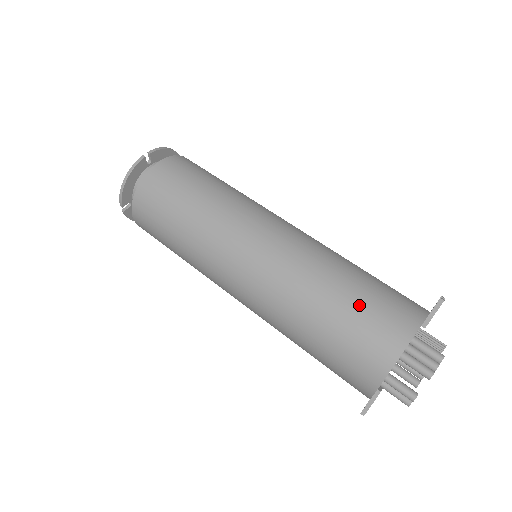
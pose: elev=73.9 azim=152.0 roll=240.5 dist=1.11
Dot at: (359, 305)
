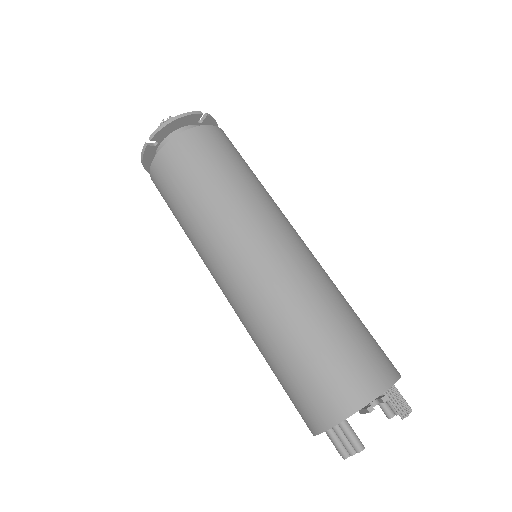
Dot at: (292, 378)
